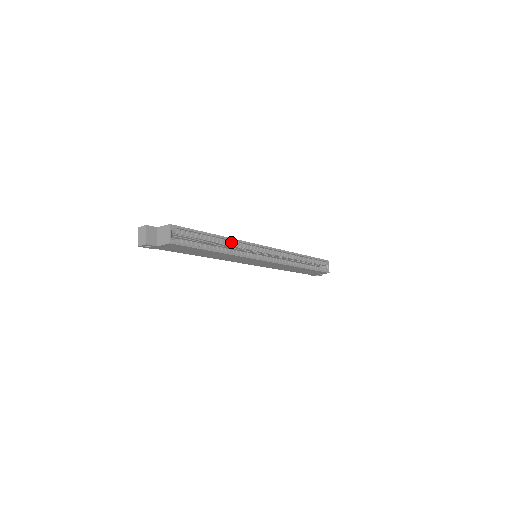
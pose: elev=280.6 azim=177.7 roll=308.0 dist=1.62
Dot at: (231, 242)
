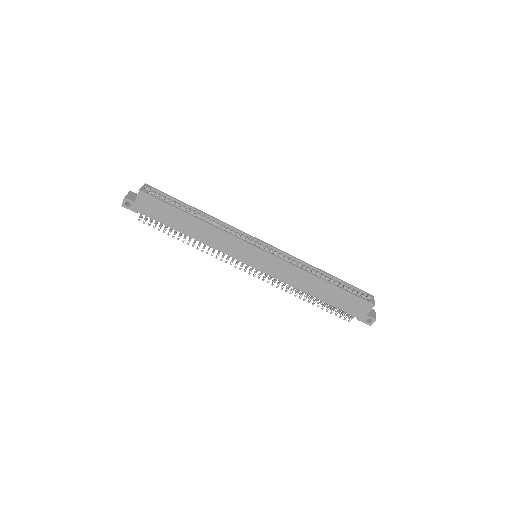
Dot at: (214, 221)
